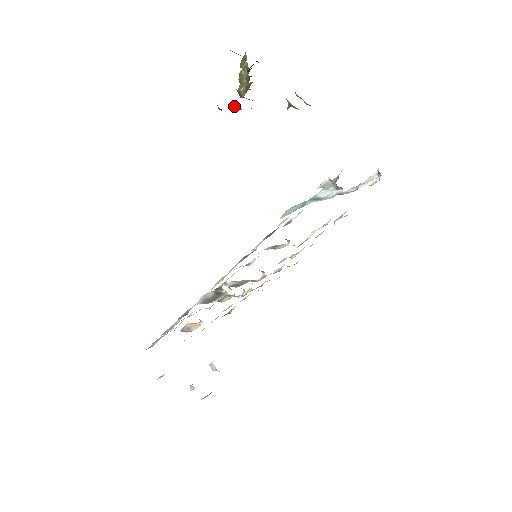
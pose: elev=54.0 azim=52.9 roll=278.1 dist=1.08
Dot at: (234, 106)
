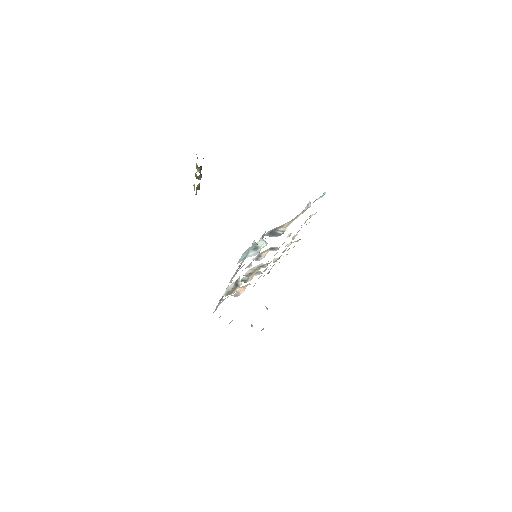
Dot at: occluded
